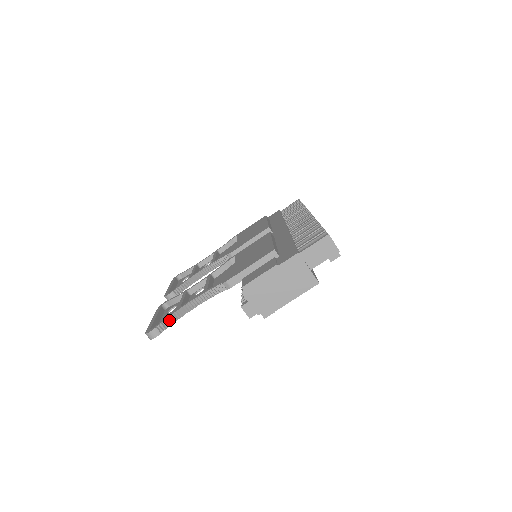
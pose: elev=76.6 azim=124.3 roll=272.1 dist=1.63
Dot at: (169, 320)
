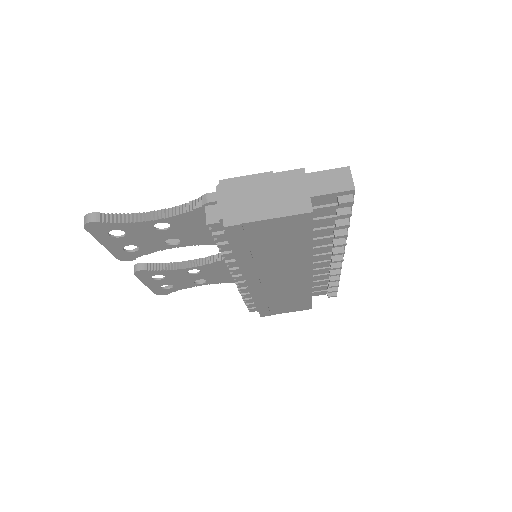
Dot at: (119, 217)
